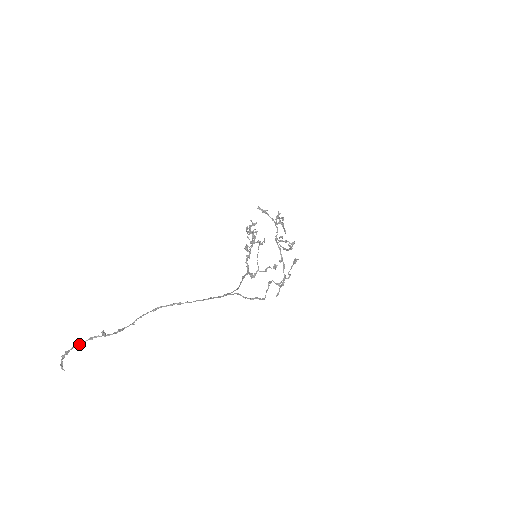
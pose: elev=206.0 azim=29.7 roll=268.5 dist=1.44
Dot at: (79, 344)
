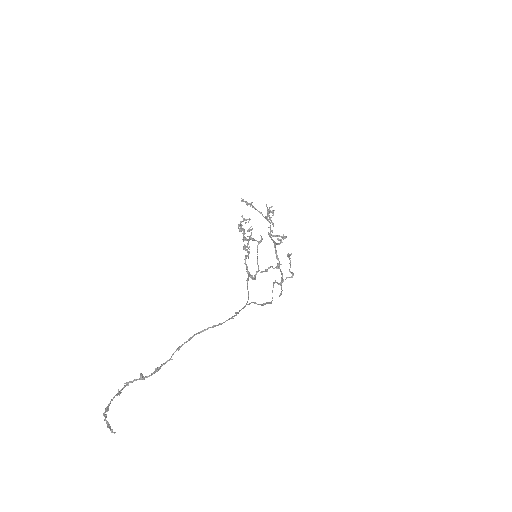
Dot at: (116, 394)
